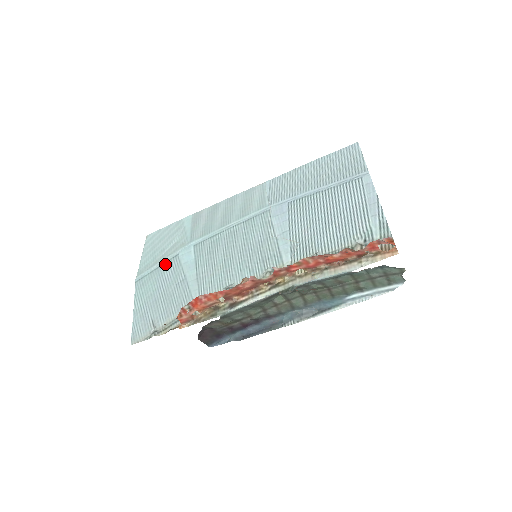
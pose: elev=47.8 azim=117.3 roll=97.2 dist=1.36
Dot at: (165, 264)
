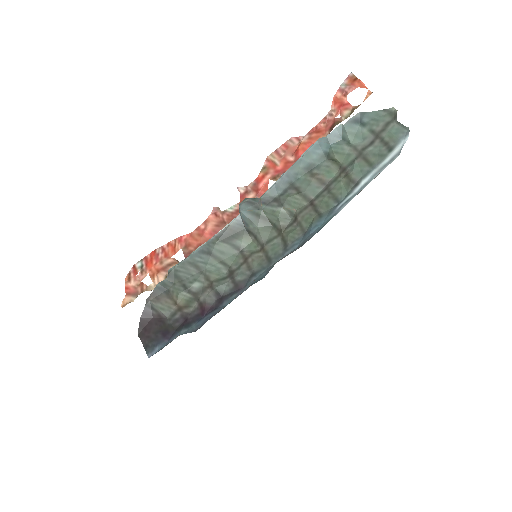
Dot at: occluded
